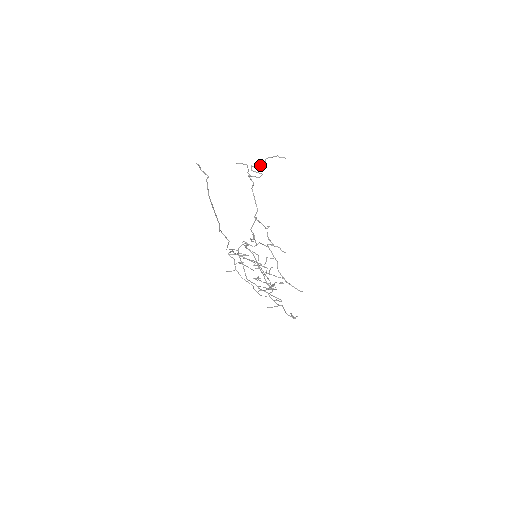
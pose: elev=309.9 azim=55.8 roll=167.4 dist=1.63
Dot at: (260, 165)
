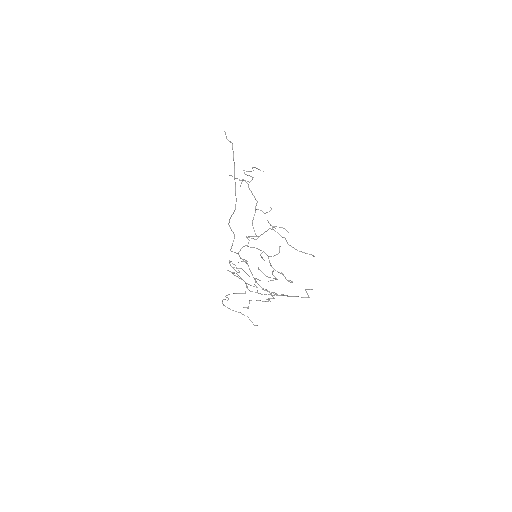
Dot at: (250, 171)
